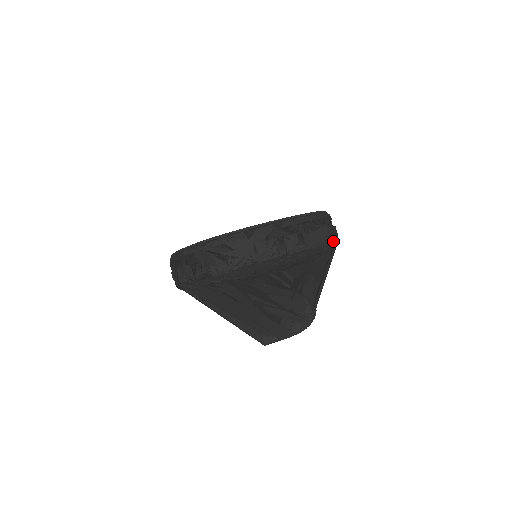
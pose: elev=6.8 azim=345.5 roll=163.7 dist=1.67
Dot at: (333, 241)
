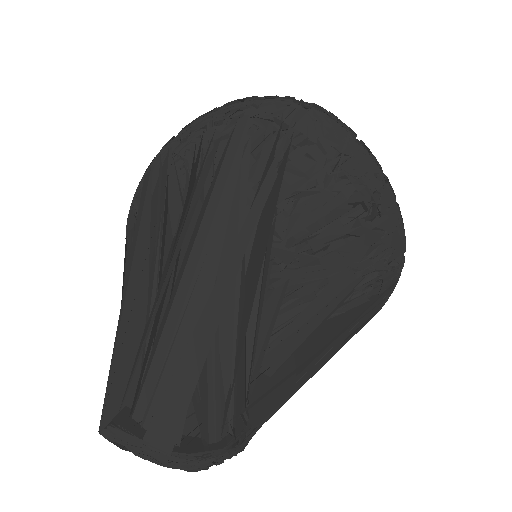
Dot at: (399, 272)
